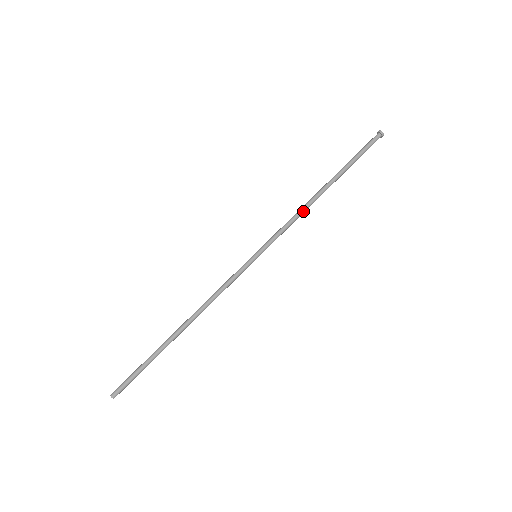
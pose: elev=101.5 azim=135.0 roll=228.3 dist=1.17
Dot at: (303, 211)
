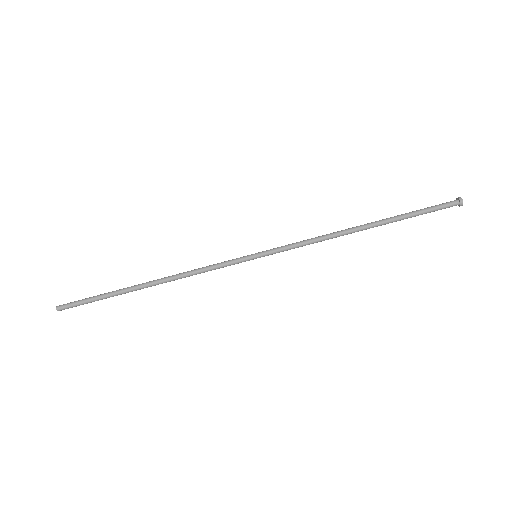
Dot at: (328, 239)
